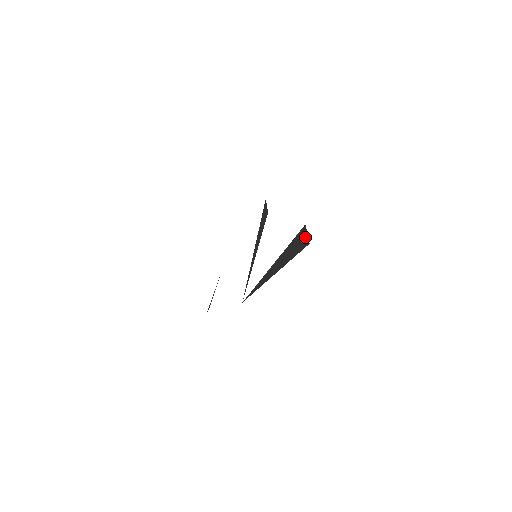
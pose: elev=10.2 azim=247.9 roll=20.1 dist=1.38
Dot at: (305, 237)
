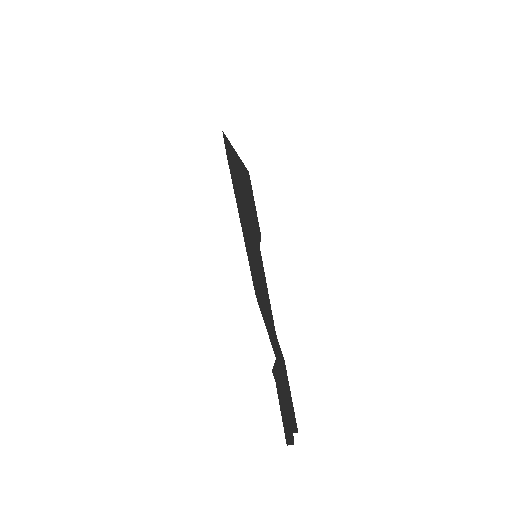
Dot at: (229, 160)
